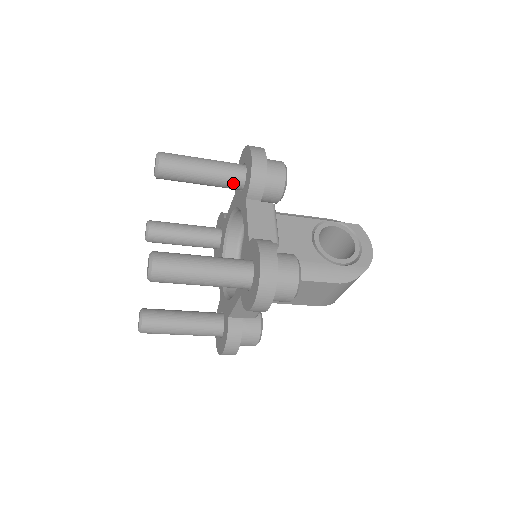
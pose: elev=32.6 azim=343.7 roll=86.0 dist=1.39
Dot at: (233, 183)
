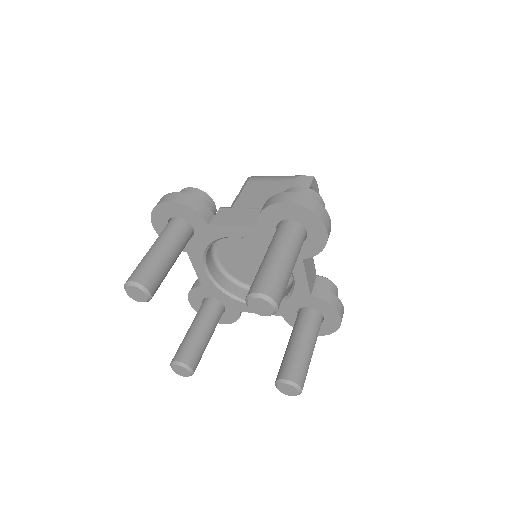
Dot at: occluded
